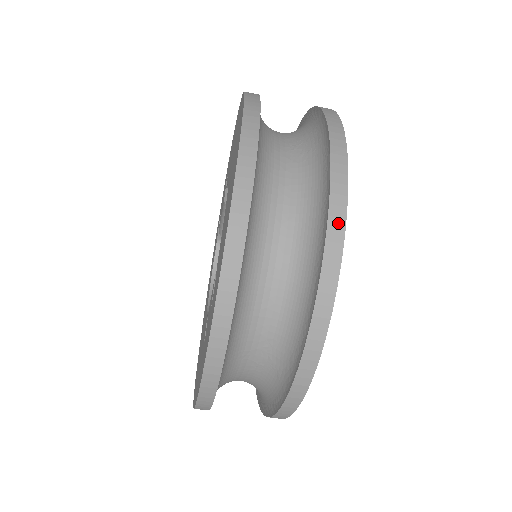
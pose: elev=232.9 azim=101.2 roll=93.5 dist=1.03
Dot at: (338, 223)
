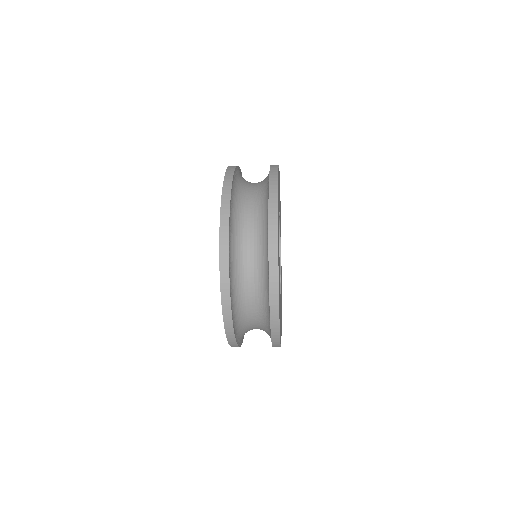
Dot at: occluded
